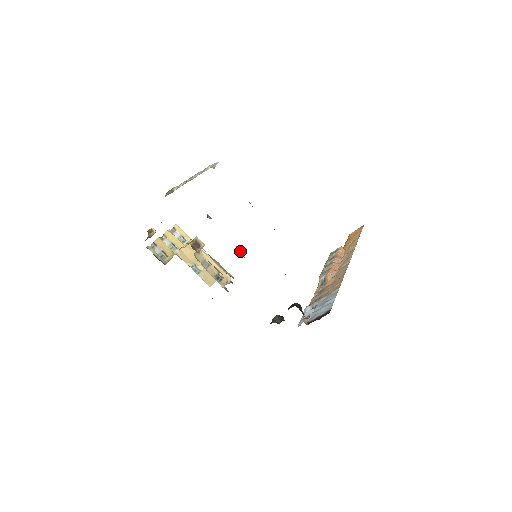
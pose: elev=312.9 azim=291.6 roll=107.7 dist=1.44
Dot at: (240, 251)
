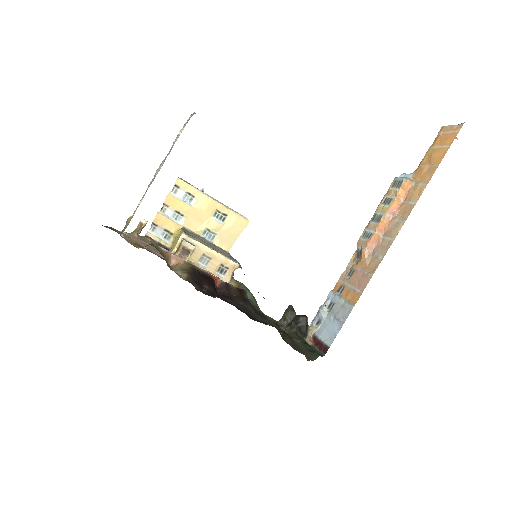
Dot at: (222, 282)
